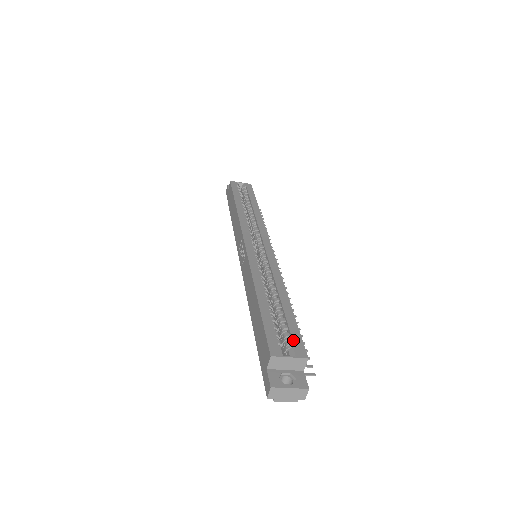
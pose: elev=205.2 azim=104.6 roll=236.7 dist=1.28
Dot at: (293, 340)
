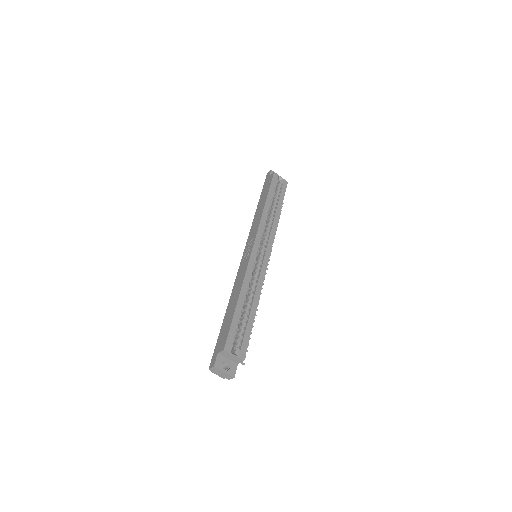
Dot at: (242, 344)
